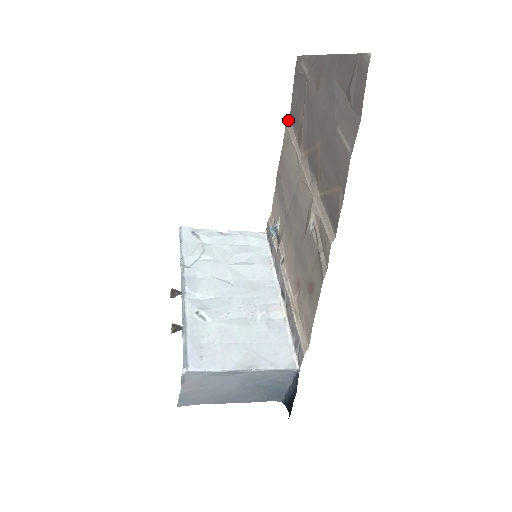
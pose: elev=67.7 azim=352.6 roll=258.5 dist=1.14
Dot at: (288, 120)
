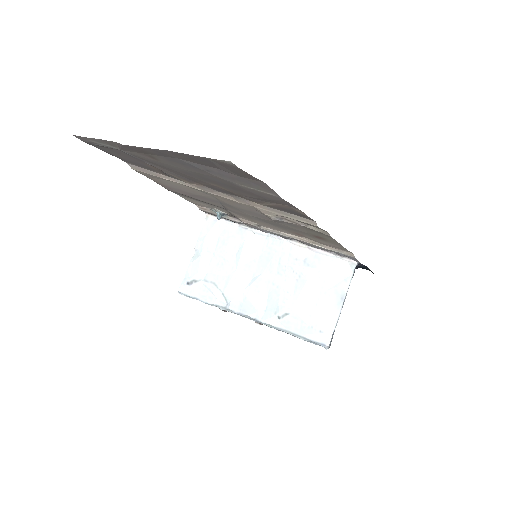
Dot at: (129, 165)
